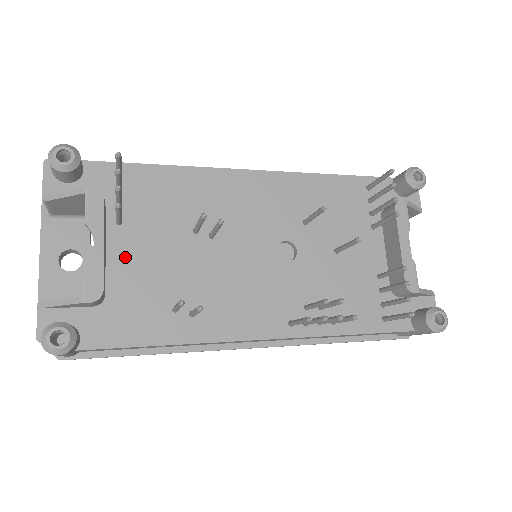
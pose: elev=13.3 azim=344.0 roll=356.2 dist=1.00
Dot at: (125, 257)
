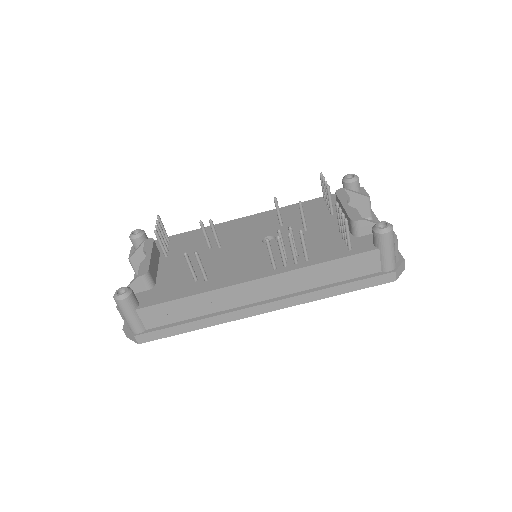
Dot at: (168, 268)
